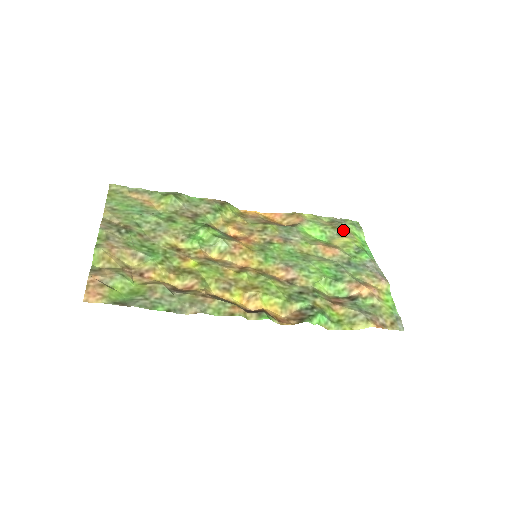
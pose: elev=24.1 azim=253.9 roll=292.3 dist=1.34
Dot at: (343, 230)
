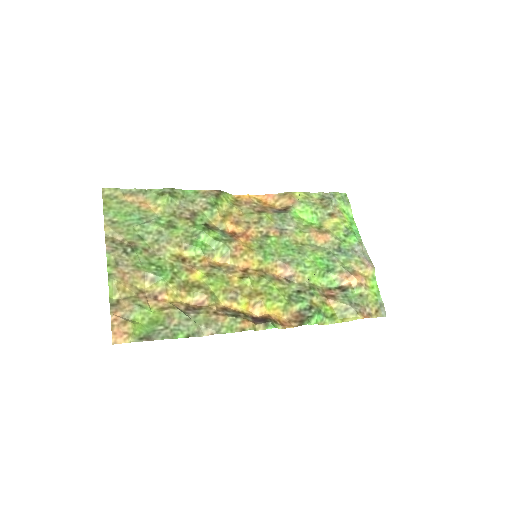
Dot at: (333, 208)
